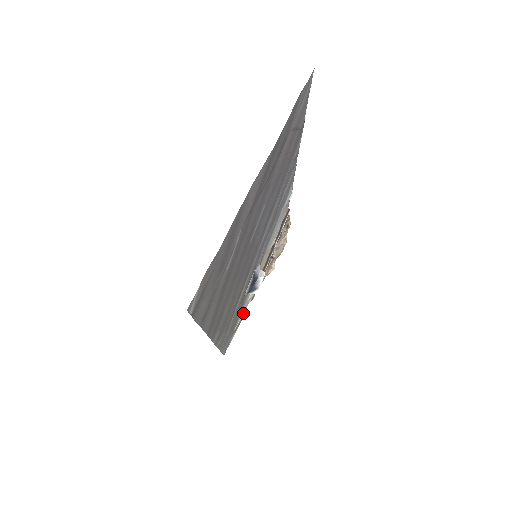
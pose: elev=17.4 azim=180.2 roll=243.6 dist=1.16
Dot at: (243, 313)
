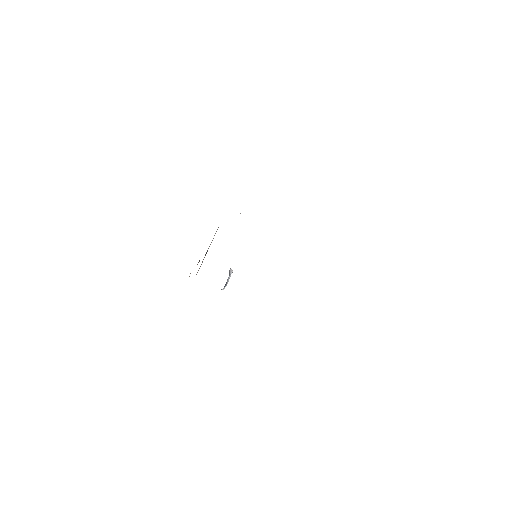
Dot at: occluded
